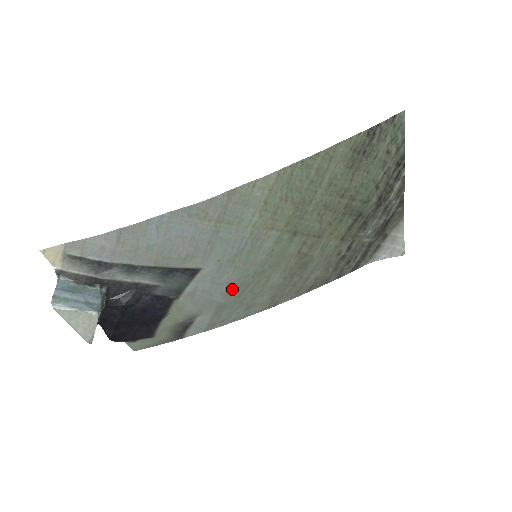
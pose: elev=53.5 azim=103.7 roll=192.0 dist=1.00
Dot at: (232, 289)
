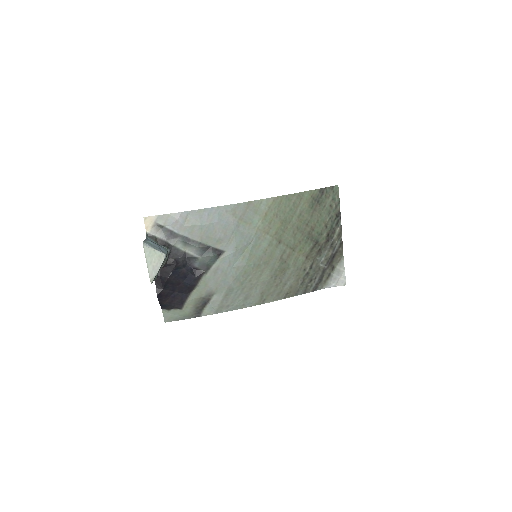
Dot at: (239, 274)
